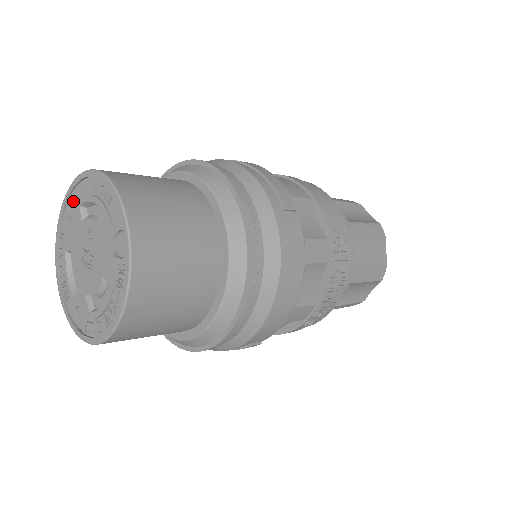
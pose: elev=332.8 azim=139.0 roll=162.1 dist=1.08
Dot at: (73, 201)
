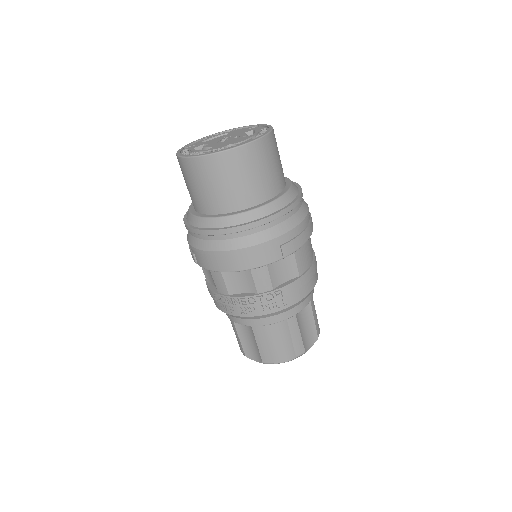
Dot at: (257, 128)
